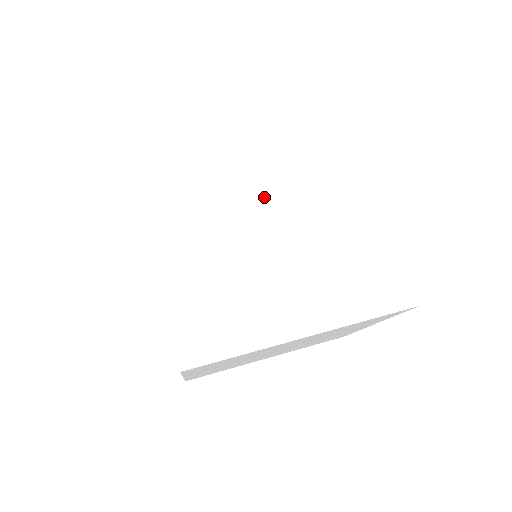
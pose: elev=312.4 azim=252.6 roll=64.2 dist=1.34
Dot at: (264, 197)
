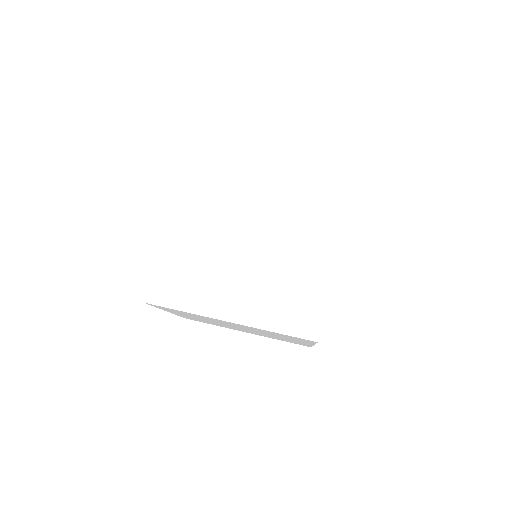
Dot at: (253, 219)
